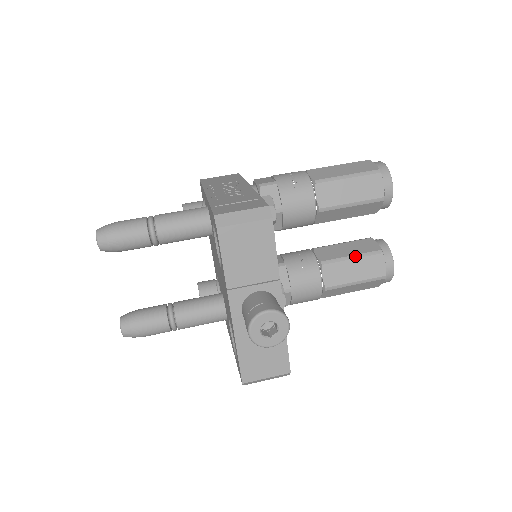
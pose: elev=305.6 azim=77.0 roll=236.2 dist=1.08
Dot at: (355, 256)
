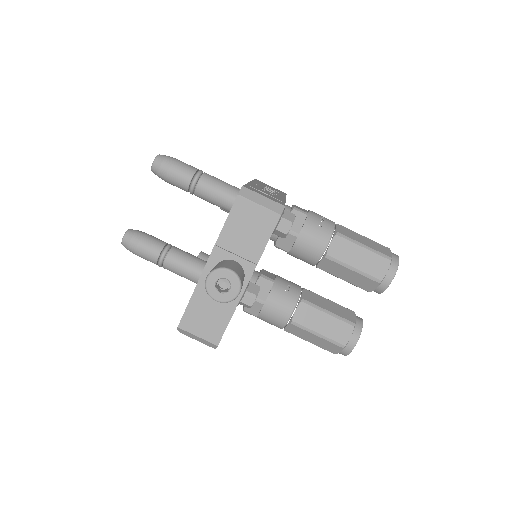
Dot at: (331, 313)
